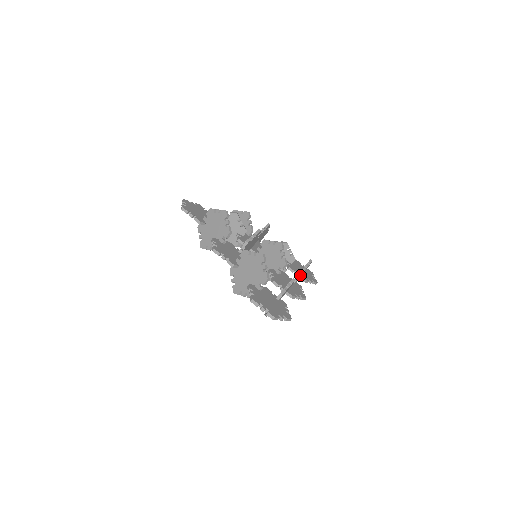
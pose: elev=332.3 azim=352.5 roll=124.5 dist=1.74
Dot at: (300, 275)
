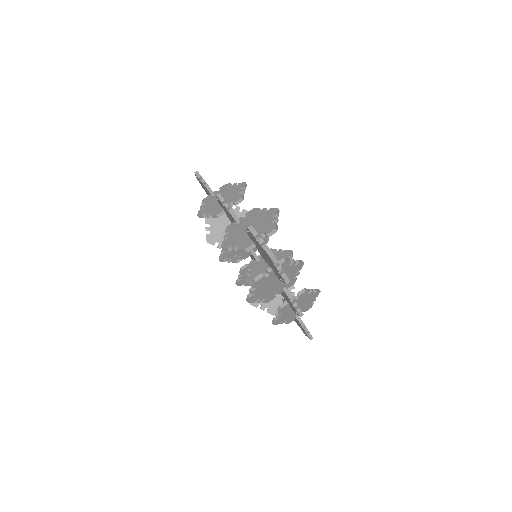
Dot at: (302, 293)
